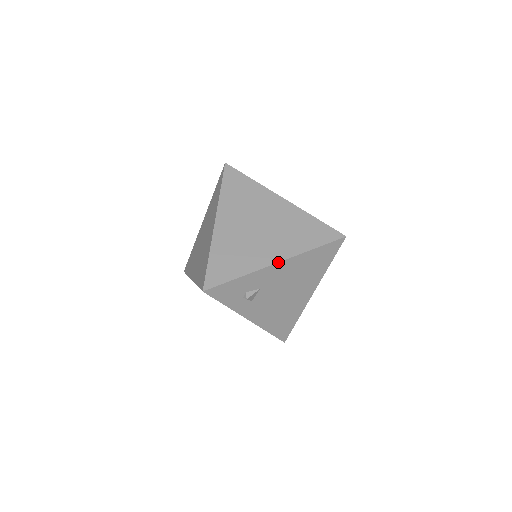
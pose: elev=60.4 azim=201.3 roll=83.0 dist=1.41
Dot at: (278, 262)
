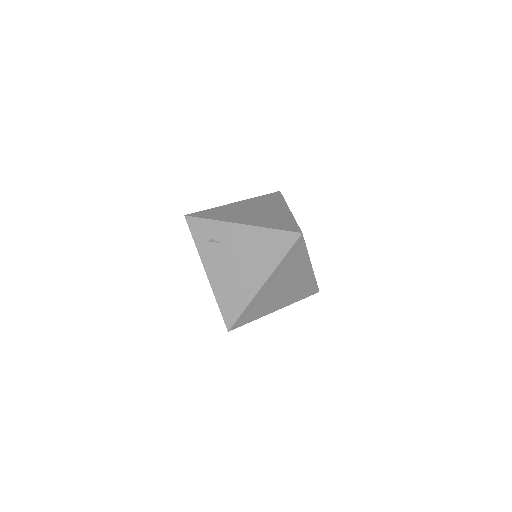
Dot at: (241, 223)
